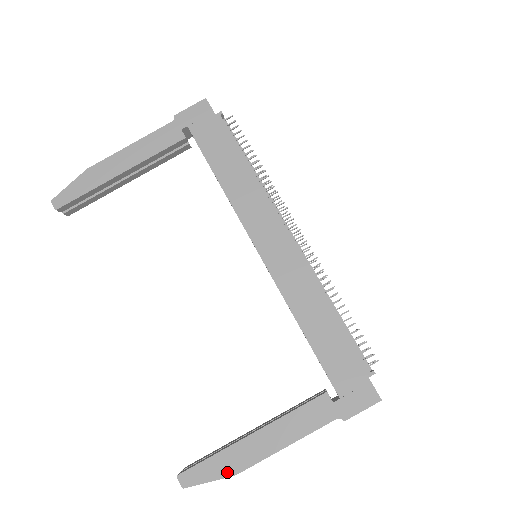
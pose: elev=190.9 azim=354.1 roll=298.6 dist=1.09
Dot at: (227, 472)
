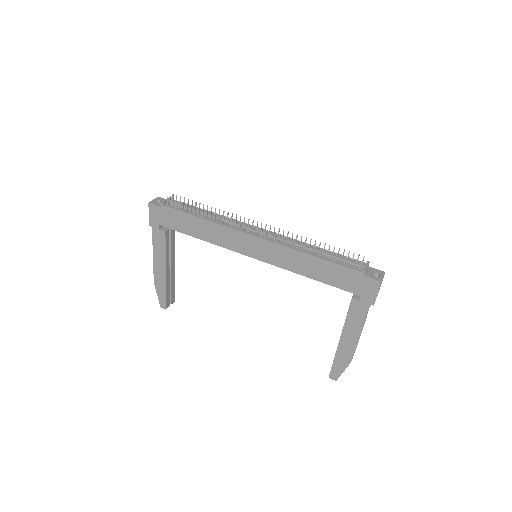
Dot at: (346, 363)
